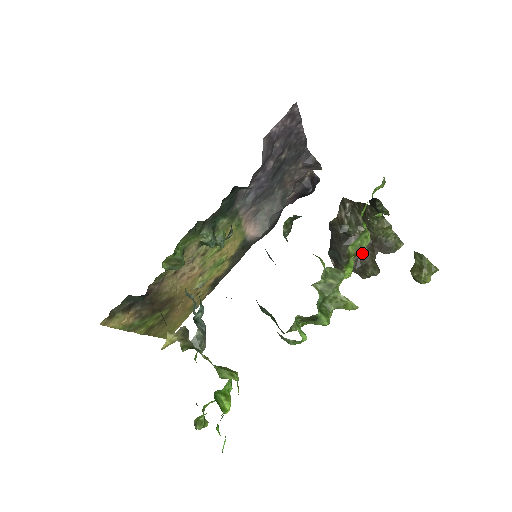
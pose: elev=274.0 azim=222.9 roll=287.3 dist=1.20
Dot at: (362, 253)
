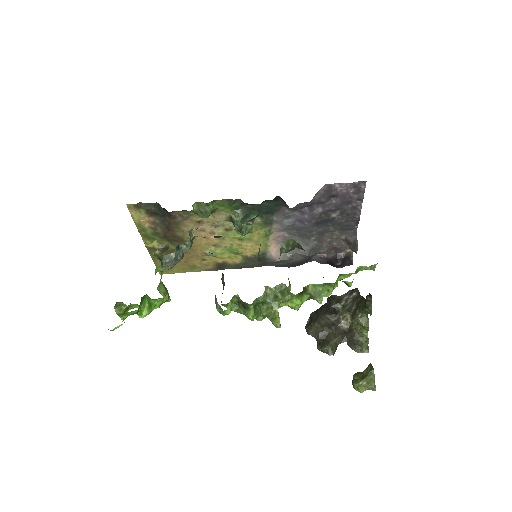
Dot at: (317, 299)
